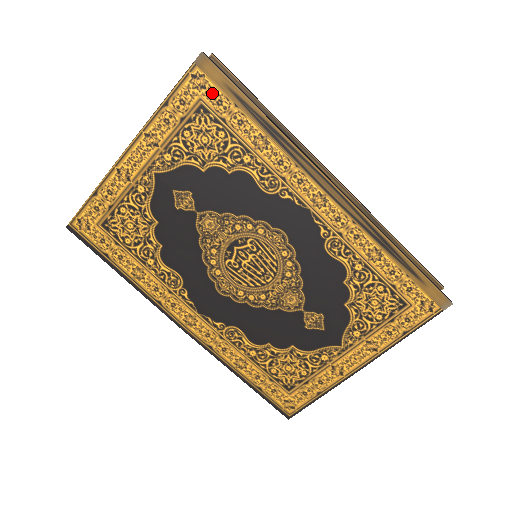
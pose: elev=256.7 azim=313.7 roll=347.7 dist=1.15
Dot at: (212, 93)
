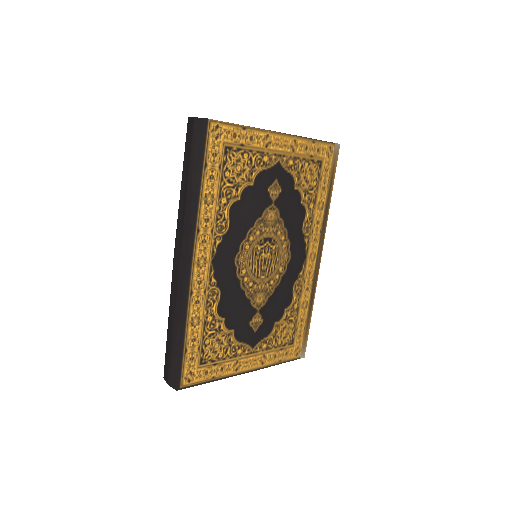
Dot at: (328, 163)
